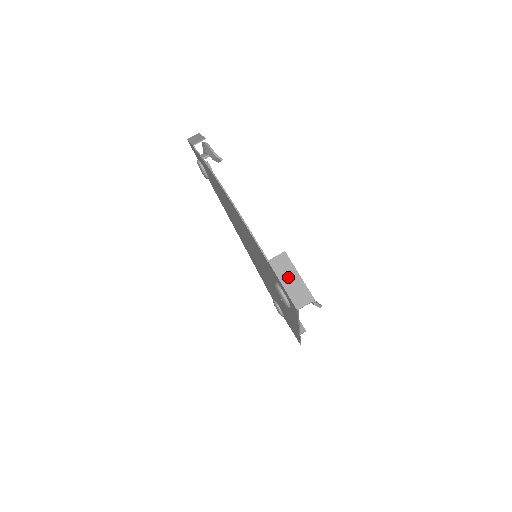
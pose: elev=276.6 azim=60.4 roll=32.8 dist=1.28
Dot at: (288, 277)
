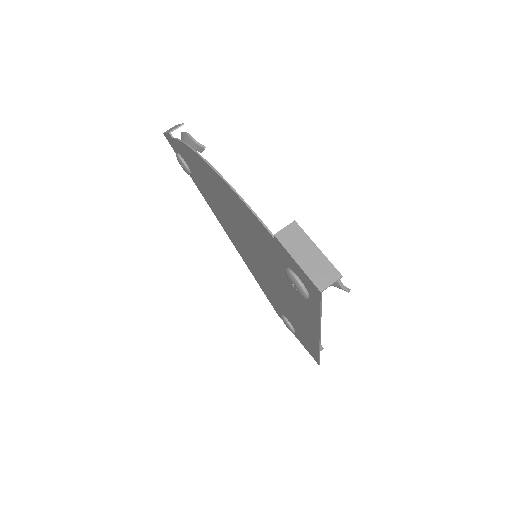
Dot at: (303, 252)
